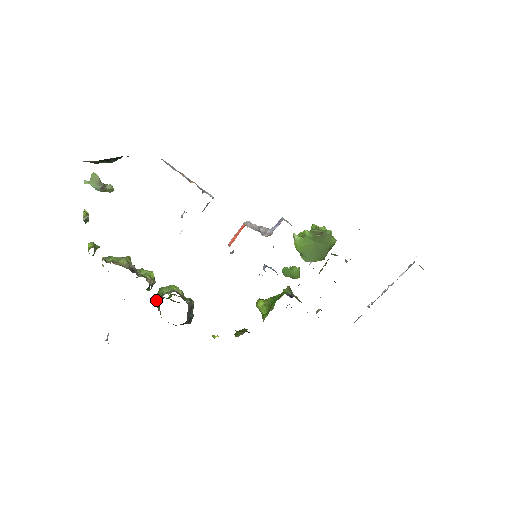
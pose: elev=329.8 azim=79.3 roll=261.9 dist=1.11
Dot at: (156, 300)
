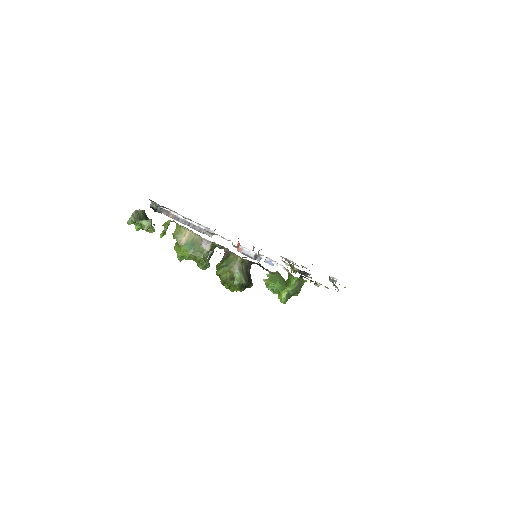
Dot at: (220, 265)
